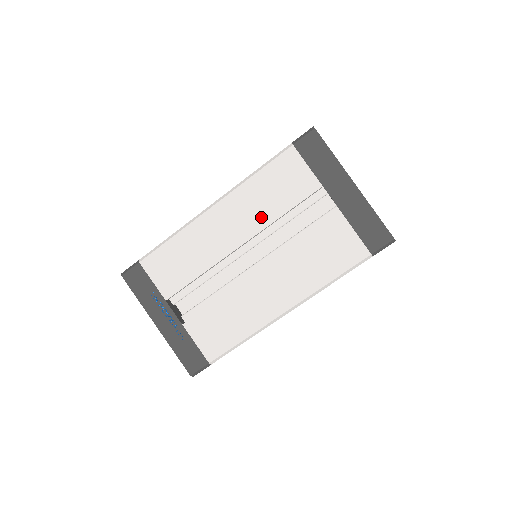
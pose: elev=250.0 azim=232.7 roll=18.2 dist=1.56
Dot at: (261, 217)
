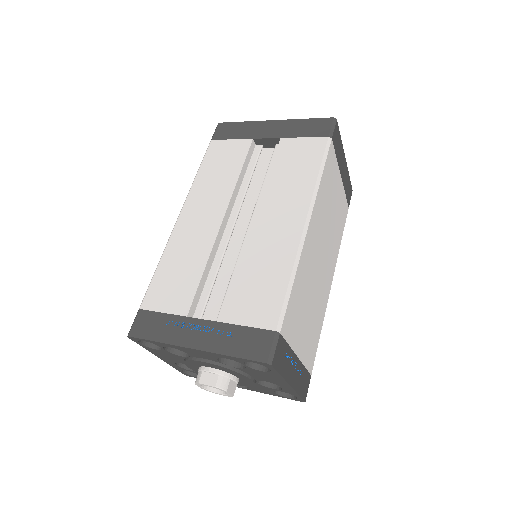
Dot at: (224, 189)
